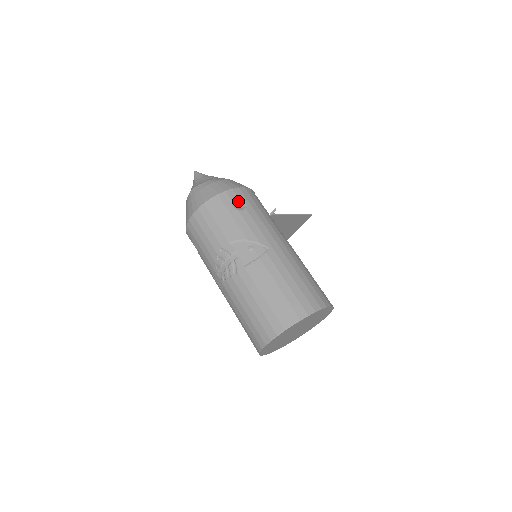
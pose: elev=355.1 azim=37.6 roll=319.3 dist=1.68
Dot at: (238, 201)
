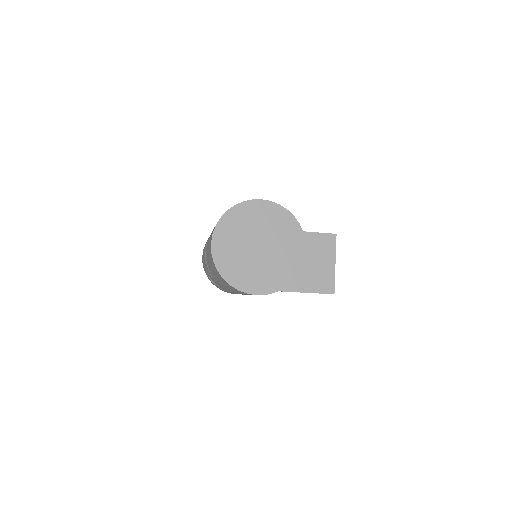
Dot at: occluded
